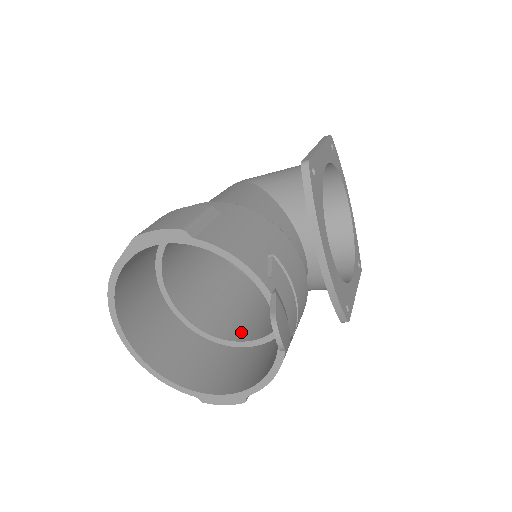
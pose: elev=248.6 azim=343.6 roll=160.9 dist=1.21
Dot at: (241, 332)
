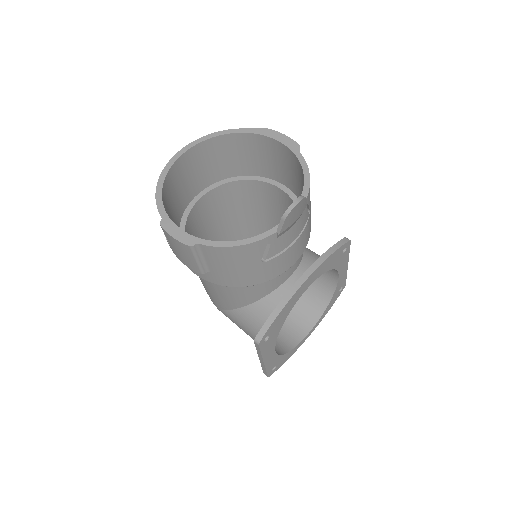
Dot at: occluded
